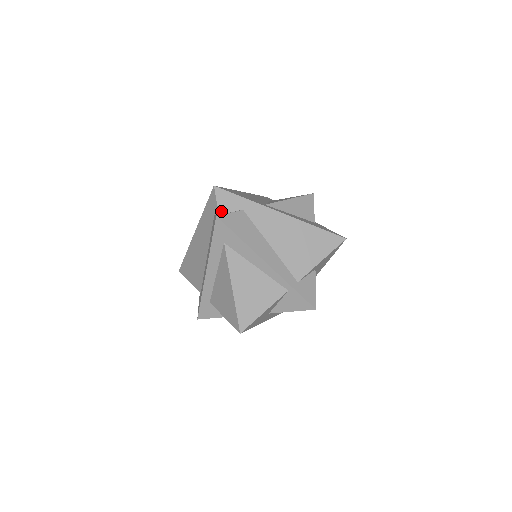
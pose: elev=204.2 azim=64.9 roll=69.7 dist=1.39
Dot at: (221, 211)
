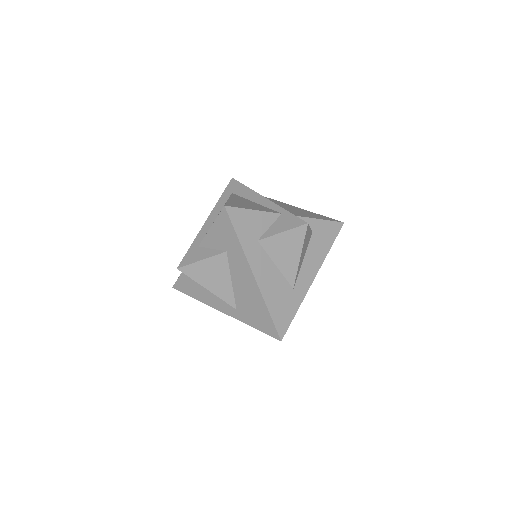
Dot at: occluded
